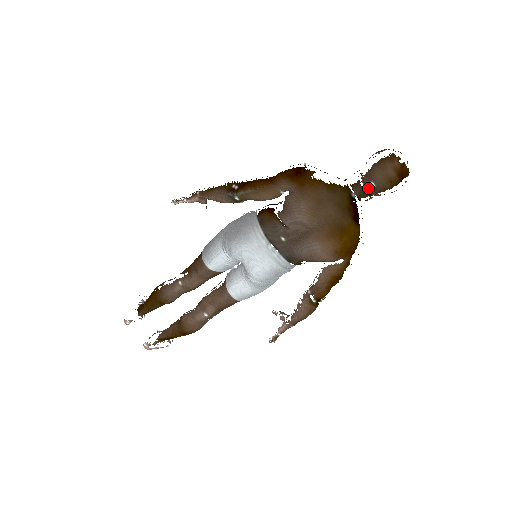
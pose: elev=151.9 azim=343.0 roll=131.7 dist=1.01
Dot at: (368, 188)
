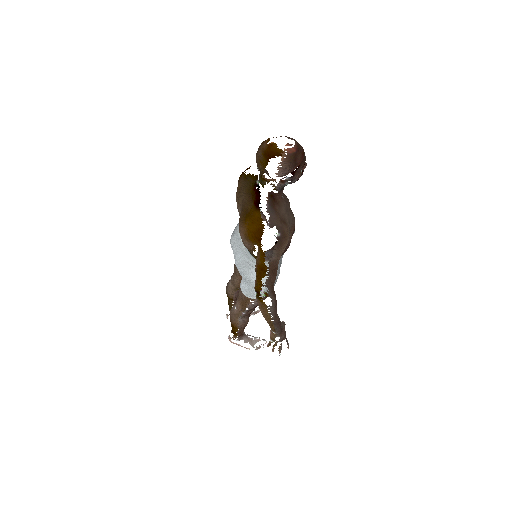
Dot at: (261, 173)
